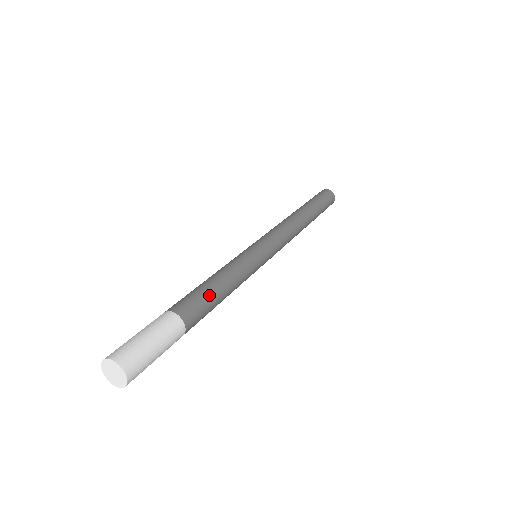
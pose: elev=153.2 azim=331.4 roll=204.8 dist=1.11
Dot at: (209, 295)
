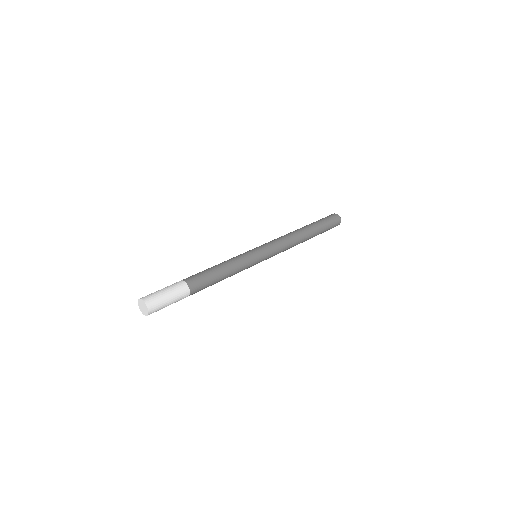
Dot at: (212, 281)
